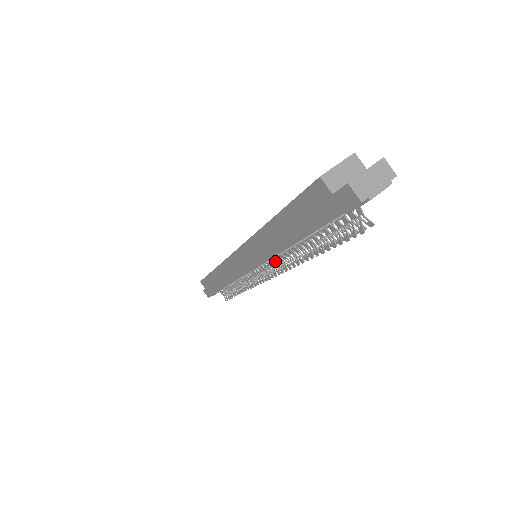
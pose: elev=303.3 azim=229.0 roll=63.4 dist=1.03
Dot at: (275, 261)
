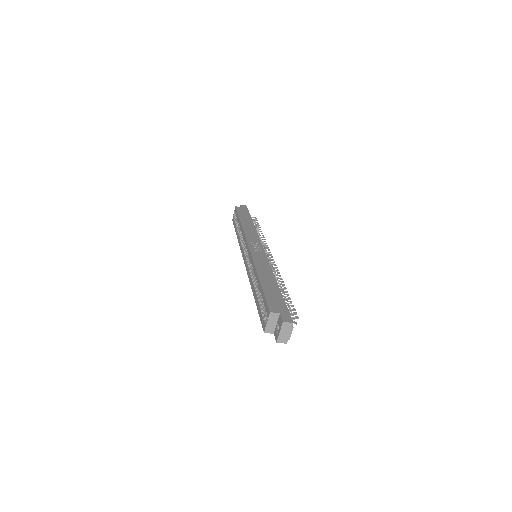
Dot at: occluded
